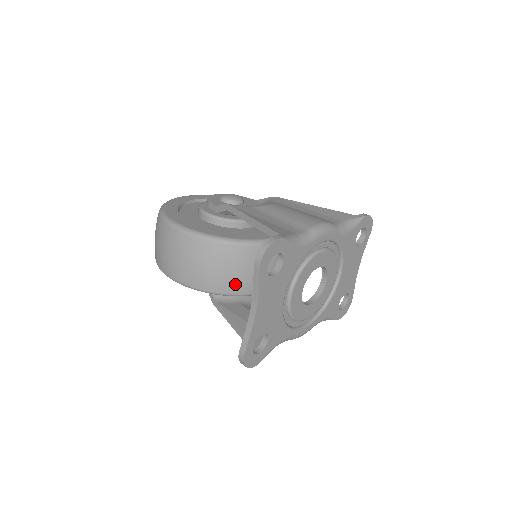
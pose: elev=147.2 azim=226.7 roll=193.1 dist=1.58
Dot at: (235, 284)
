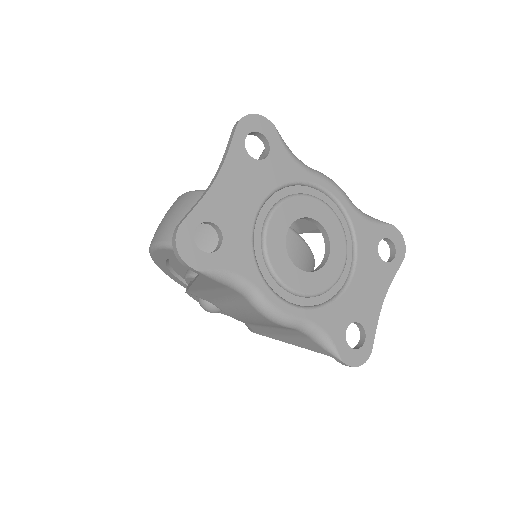
Dot at: (216, 240)
